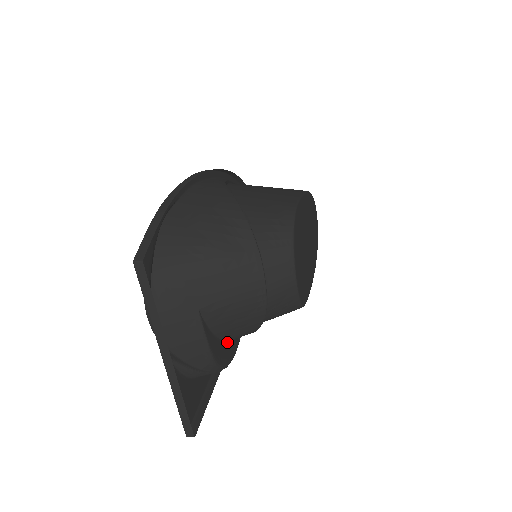
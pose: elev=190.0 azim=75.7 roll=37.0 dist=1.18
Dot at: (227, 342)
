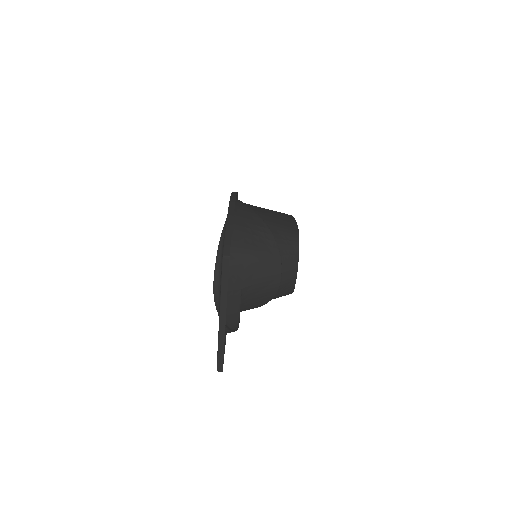
Dot at: occluded
